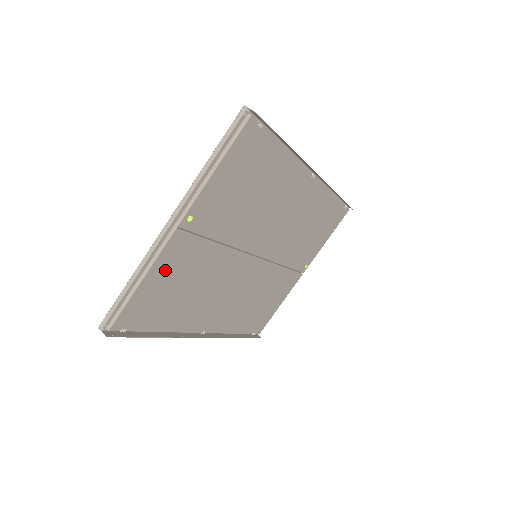
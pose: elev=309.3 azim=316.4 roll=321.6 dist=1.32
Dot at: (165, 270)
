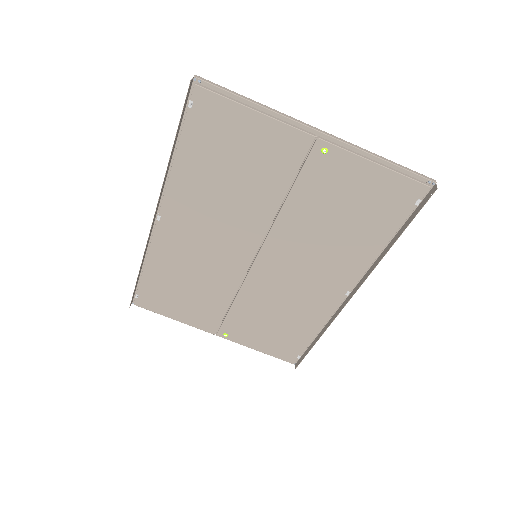
Dot at: (264, 138)
